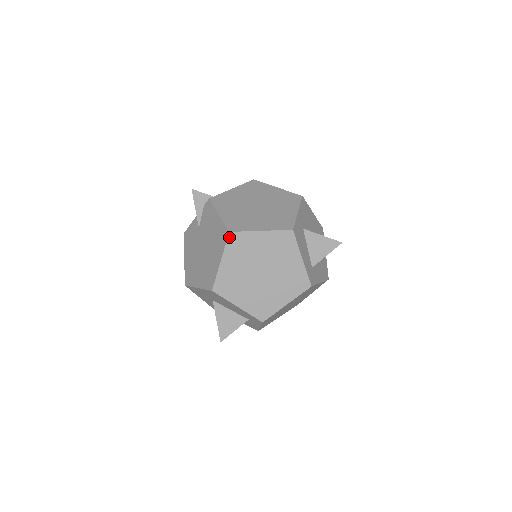
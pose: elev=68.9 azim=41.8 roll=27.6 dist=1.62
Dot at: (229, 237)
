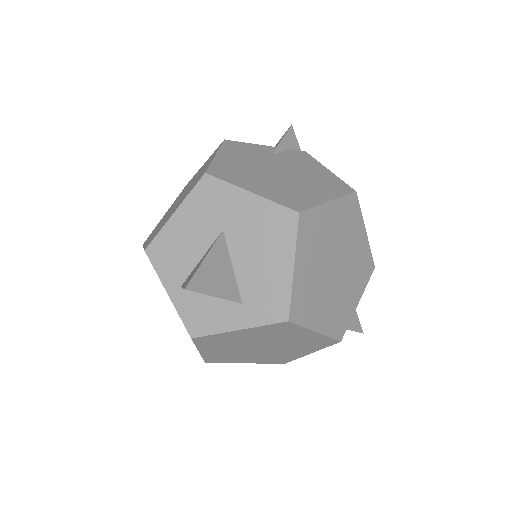
Dot at: (352, 195)
